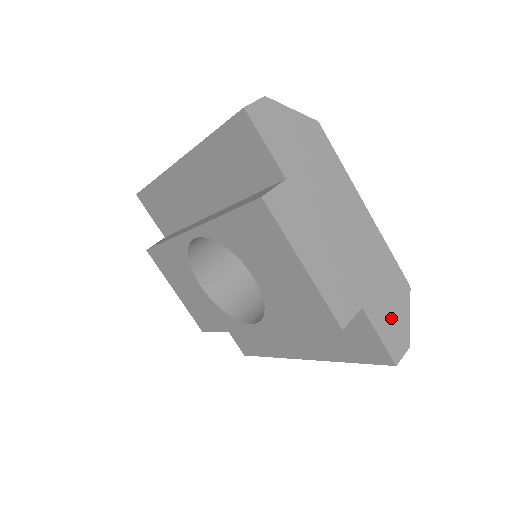
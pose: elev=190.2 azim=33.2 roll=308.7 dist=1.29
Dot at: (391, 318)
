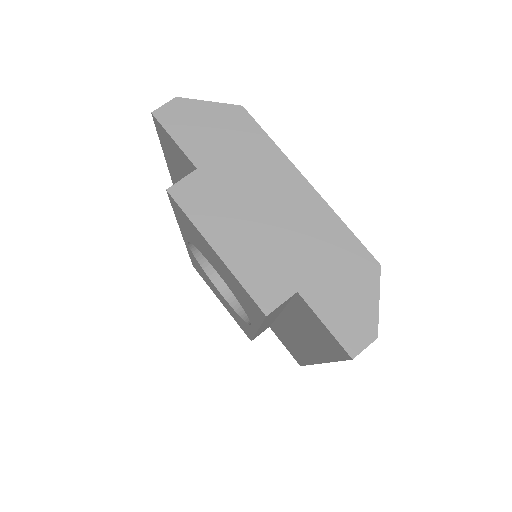
Dot at: (345, 303)
